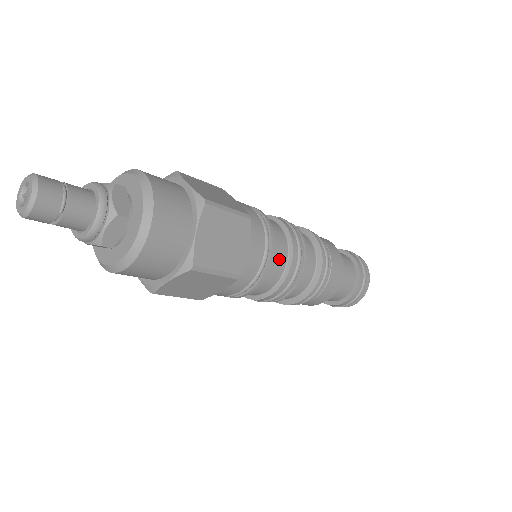
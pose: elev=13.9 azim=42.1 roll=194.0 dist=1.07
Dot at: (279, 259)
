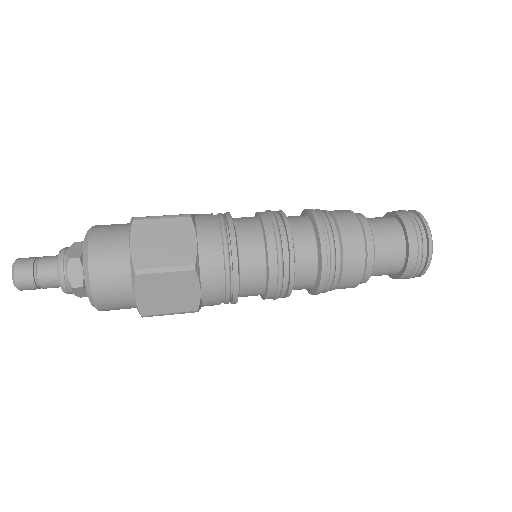
Dot at: (253, 282)
